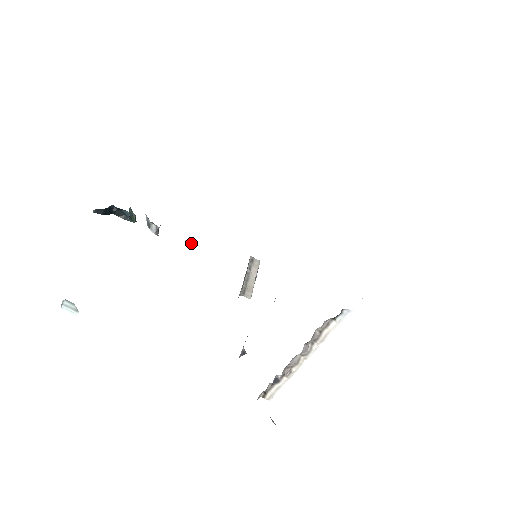
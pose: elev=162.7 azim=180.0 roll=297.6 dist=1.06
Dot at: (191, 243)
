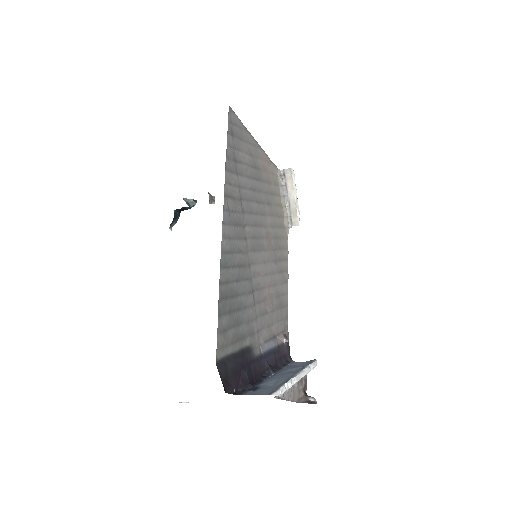
Dot at: occluded
